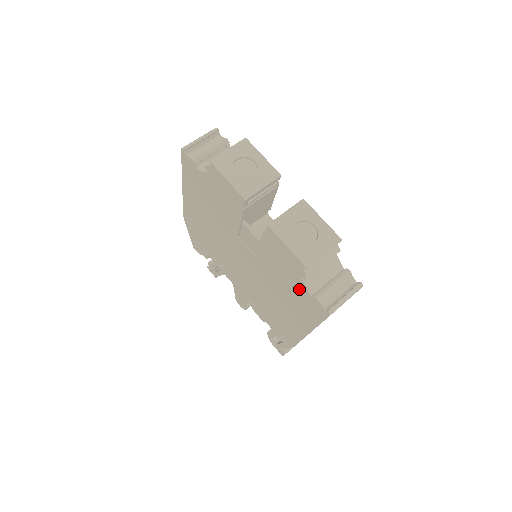
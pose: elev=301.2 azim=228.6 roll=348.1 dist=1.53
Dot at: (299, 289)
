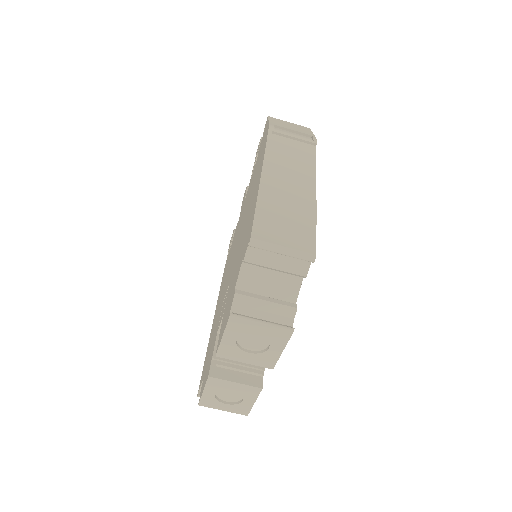
Dot at: (206, 364)
